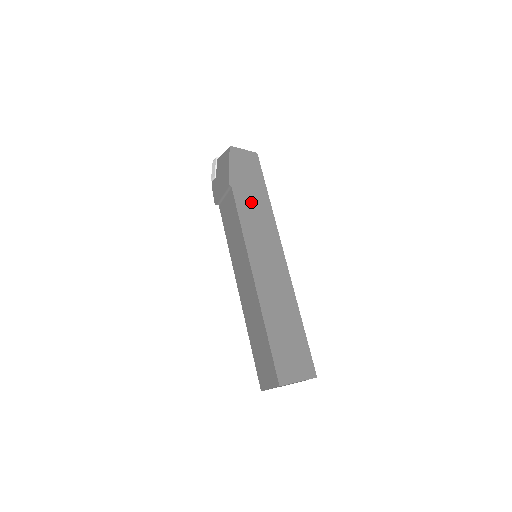
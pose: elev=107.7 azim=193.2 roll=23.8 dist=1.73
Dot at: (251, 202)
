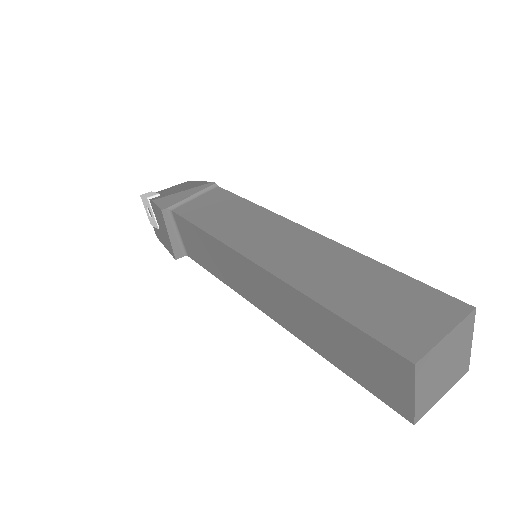
Dot at: occluded
